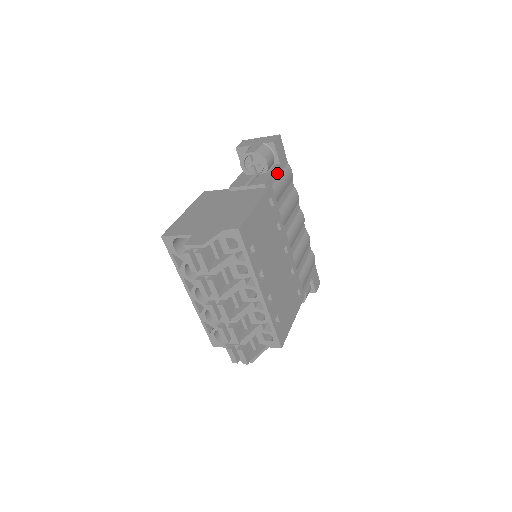
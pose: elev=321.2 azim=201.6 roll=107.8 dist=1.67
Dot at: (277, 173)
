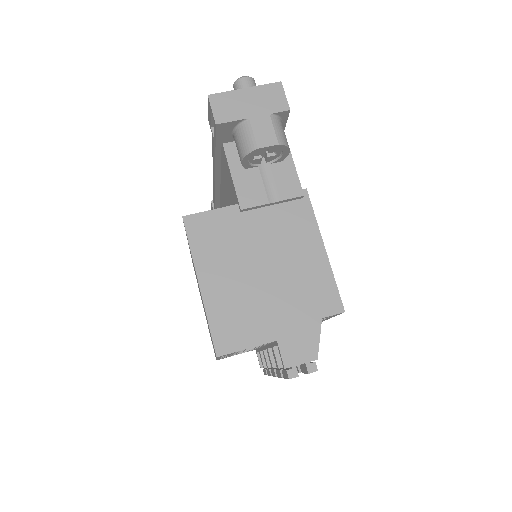
Dot at: occluded
